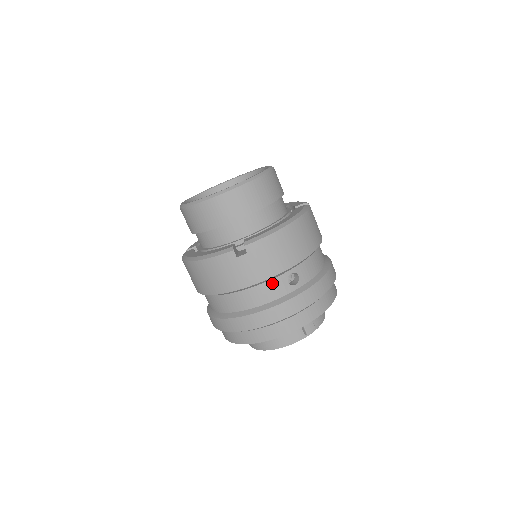
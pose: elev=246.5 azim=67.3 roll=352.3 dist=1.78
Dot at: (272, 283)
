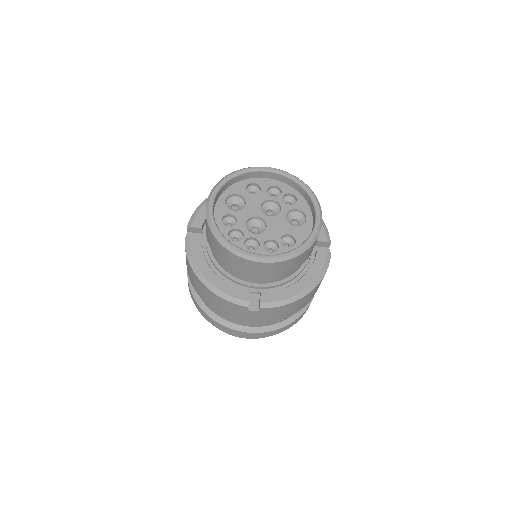
Dot at: occluded
